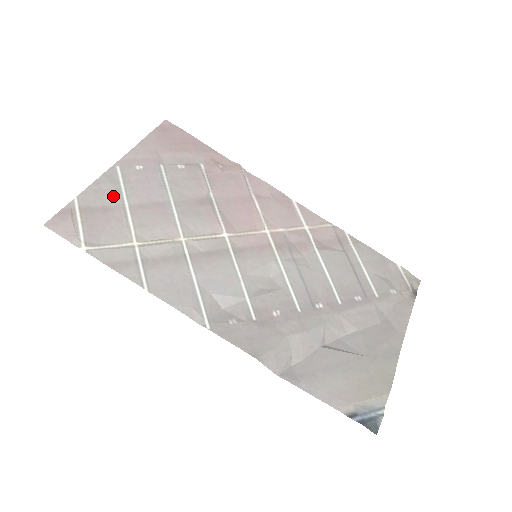
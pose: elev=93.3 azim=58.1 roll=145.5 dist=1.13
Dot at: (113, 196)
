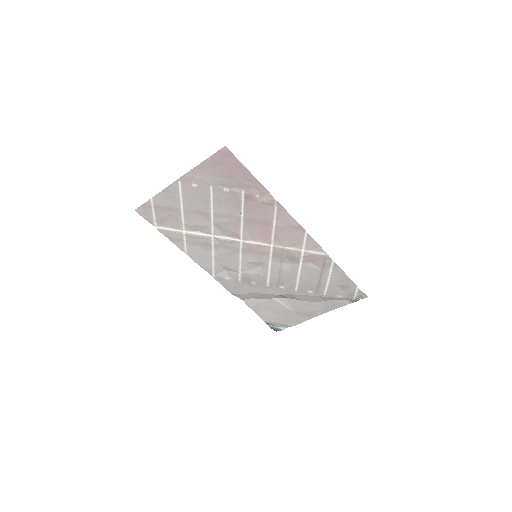
Dot at: (174, 202)
